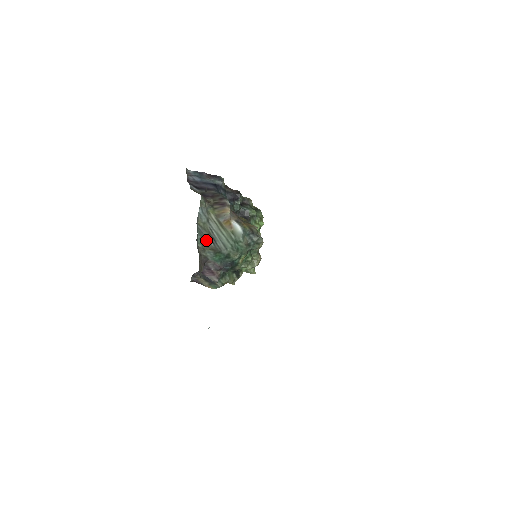
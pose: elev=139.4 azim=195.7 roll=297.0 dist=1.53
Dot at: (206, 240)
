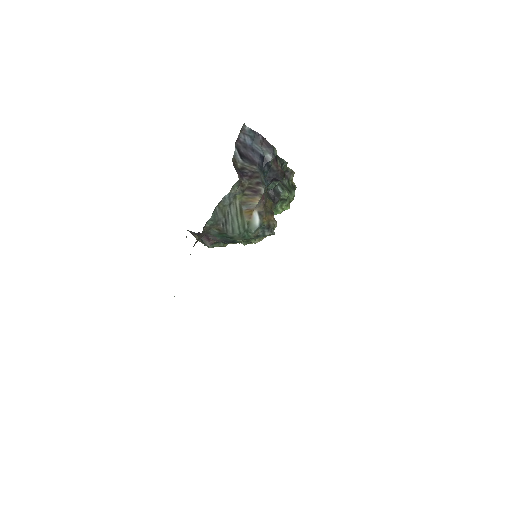
Dot at: (217, 221)
